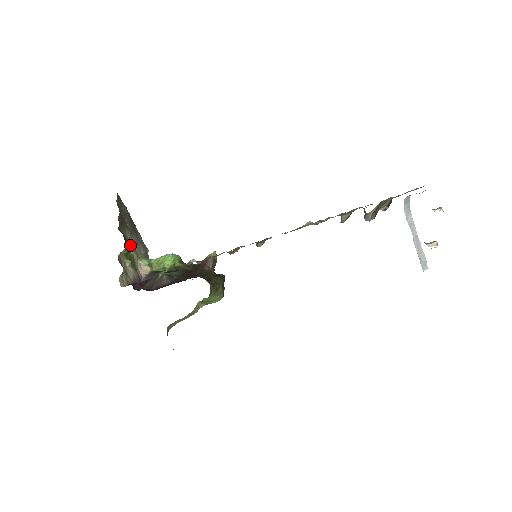
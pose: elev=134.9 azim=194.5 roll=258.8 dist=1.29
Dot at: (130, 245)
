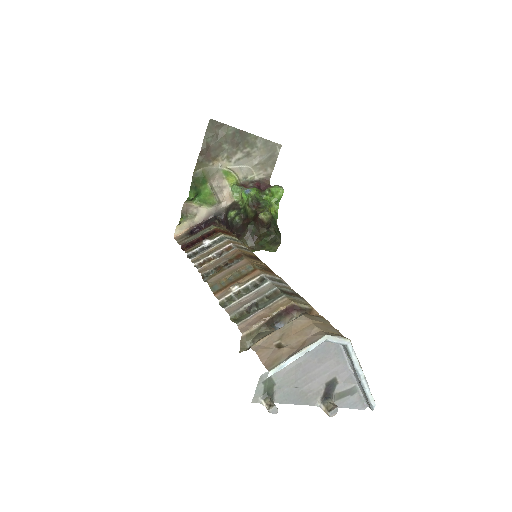
Dot at: (190, 197)
